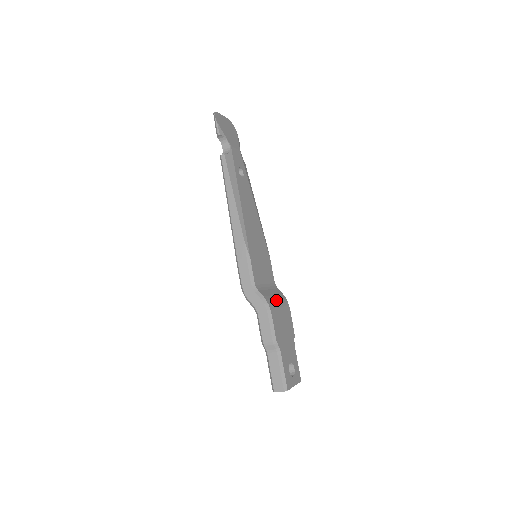
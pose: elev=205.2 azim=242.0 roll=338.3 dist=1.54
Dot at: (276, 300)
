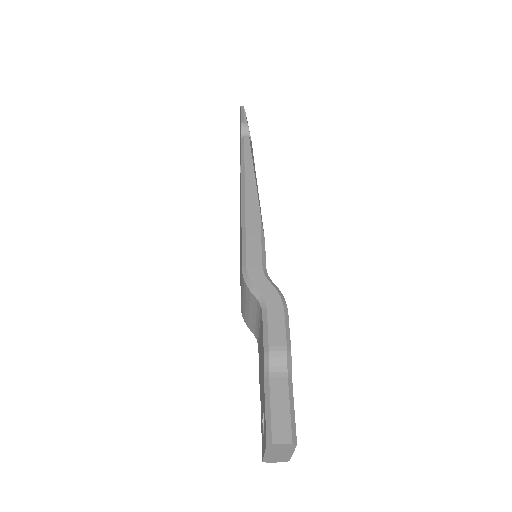
Dot at: occluded
